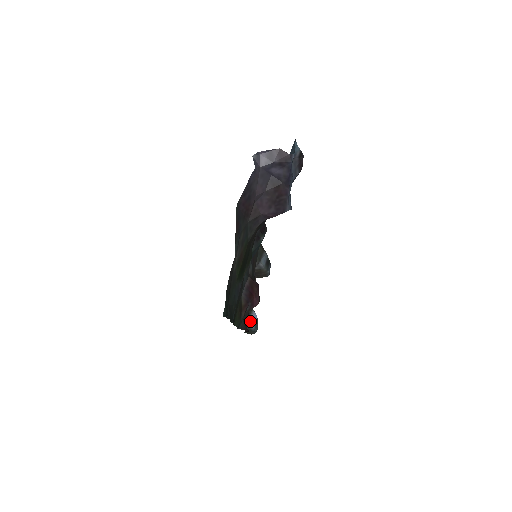
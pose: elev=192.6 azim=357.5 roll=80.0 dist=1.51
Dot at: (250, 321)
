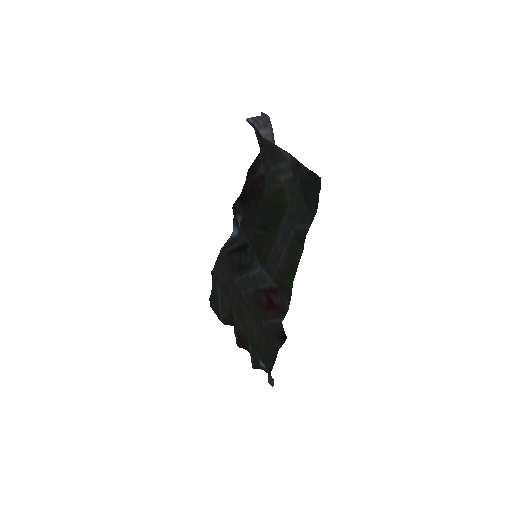
Dot at: occluded
